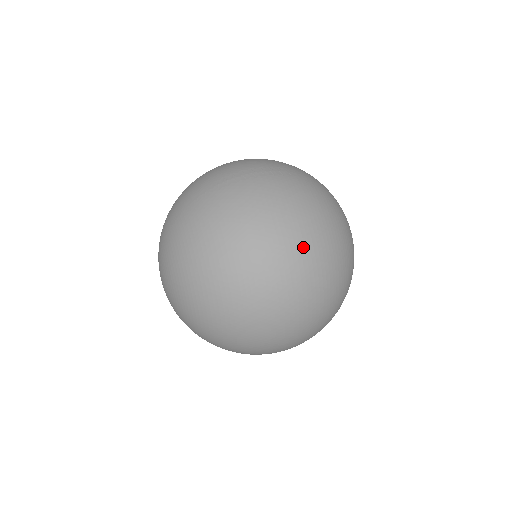
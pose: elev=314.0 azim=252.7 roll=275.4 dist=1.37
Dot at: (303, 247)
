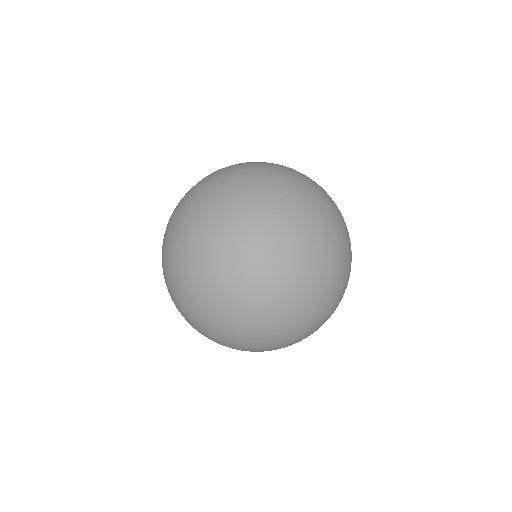
Dot at: (346, 265)
